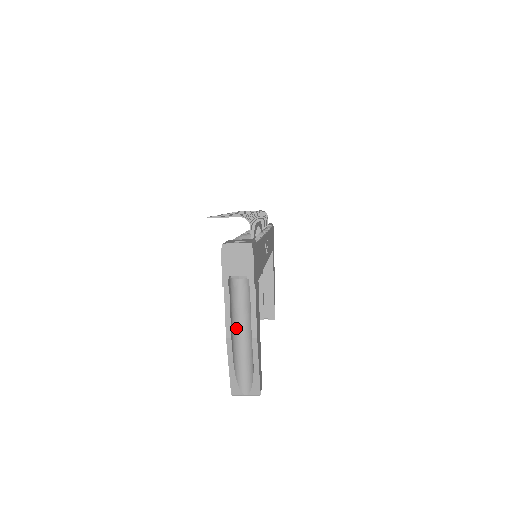
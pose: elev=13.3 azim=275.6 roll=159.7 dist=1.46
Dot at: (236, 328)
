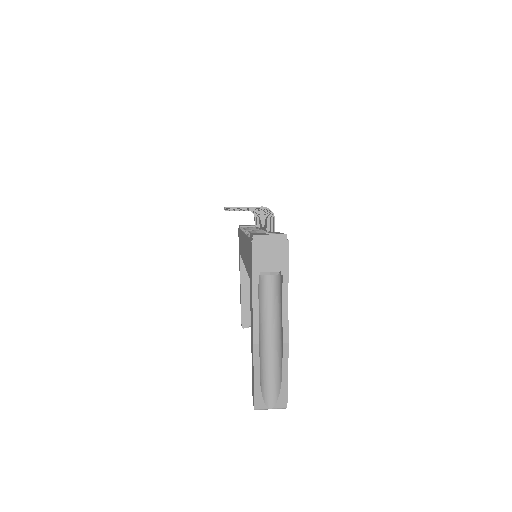
Dot at: (261, 332)
